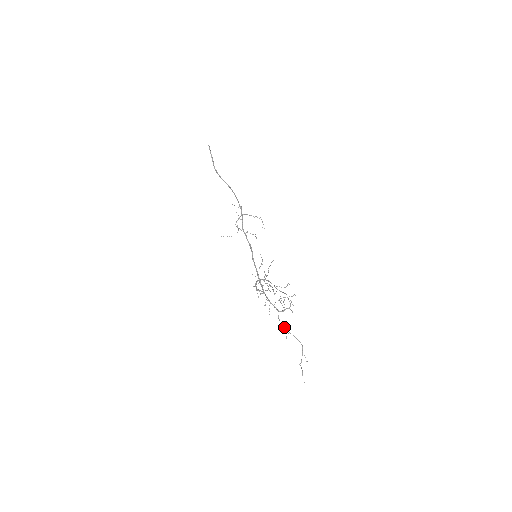
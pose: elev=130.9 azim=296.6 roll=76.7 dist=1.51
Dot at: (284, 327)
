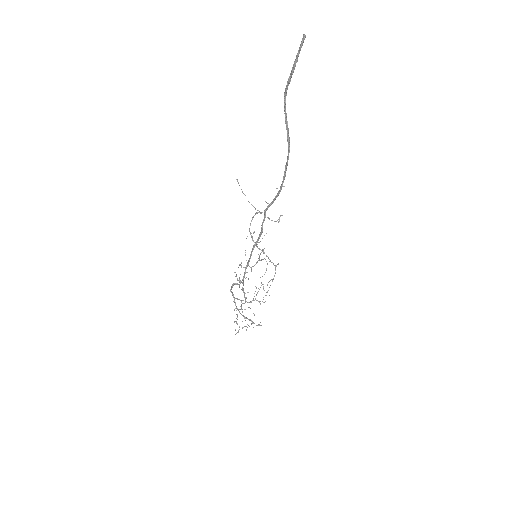
Dot at: (242, 311)
